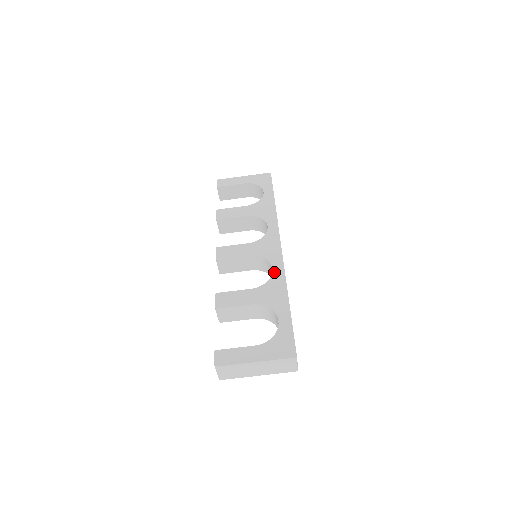
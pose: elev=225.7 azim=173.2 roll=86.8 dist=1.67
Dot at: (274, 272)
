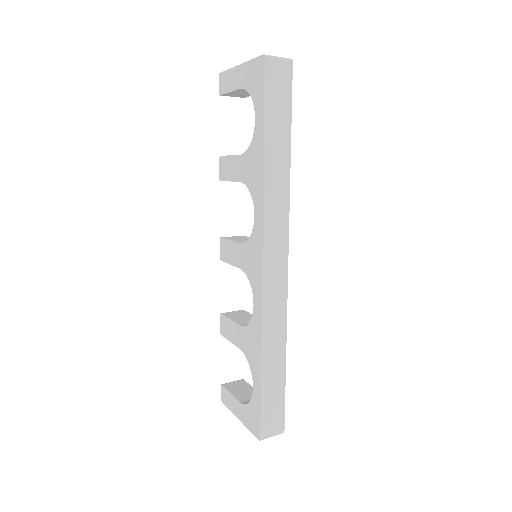
Dot at: (254, 312)
